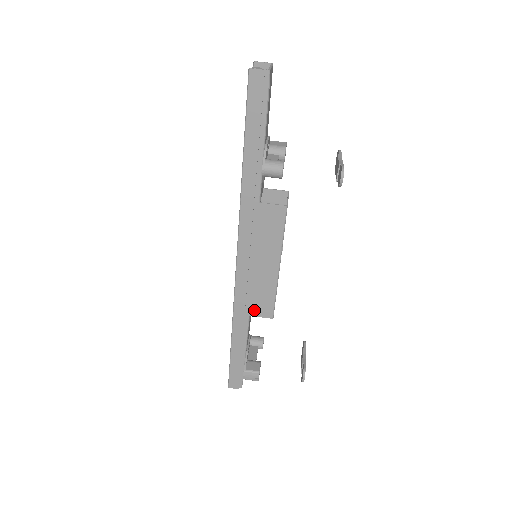
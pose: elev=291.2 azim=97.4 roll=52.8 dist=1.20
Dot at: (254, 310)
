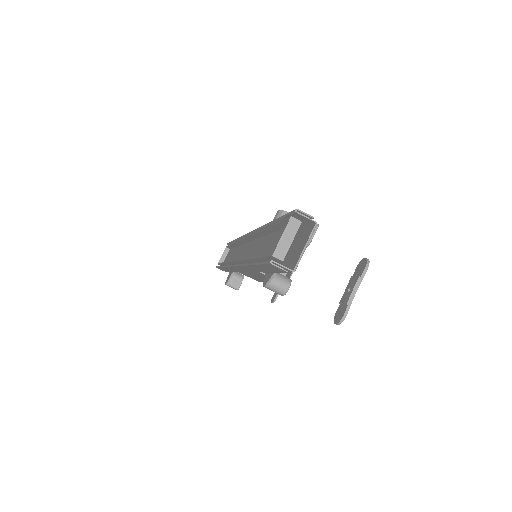
Dot at: occluded
